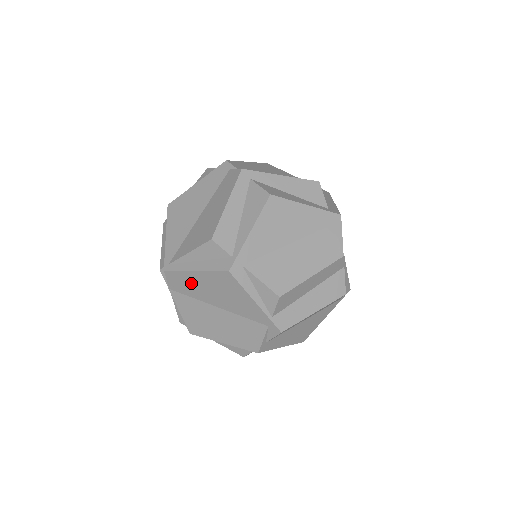
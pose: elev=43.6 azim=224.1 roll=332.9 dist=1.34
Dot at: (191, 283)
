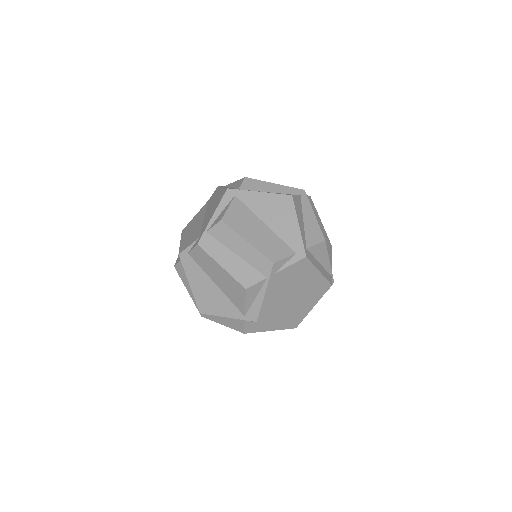
Dot at: occluded
